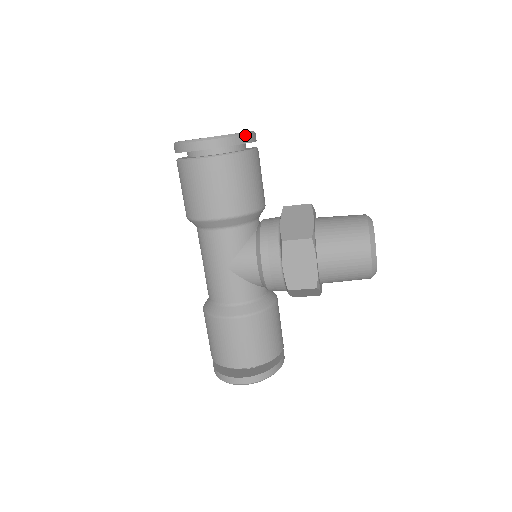
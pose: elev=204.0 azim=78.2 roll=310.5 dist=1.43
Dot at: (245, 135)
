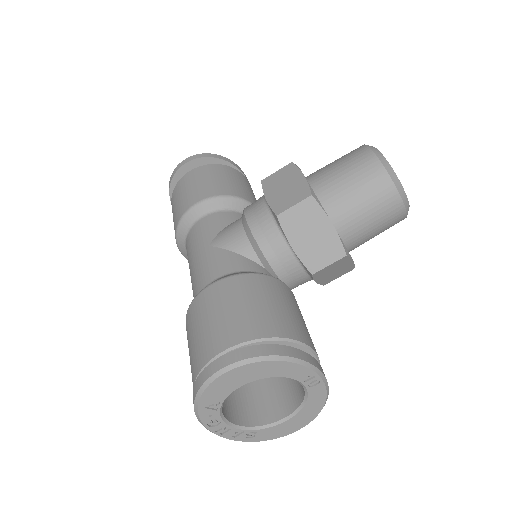
Dot at: (227, 159)
